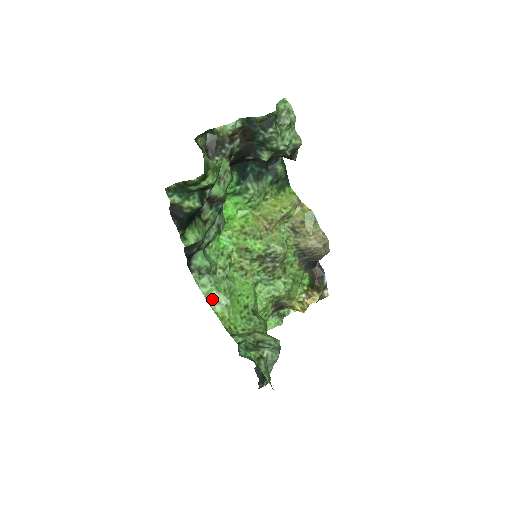
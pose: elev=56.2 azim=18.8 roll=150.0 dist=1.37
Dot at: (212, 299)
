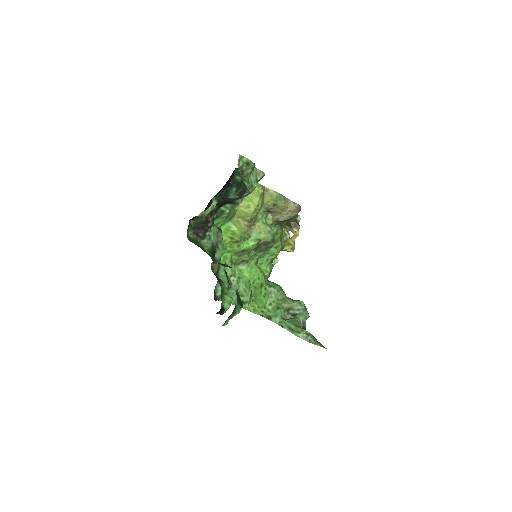
Dot at: occluded
